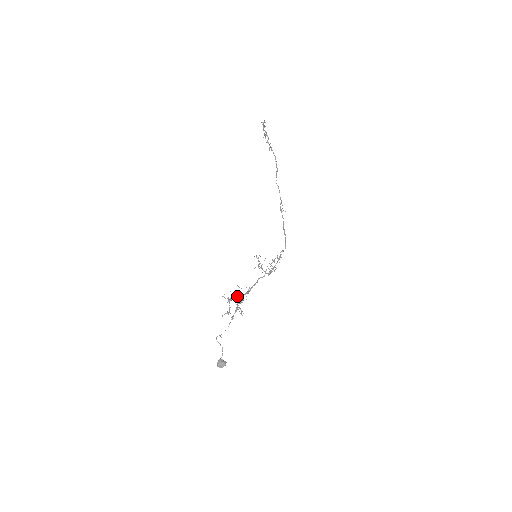
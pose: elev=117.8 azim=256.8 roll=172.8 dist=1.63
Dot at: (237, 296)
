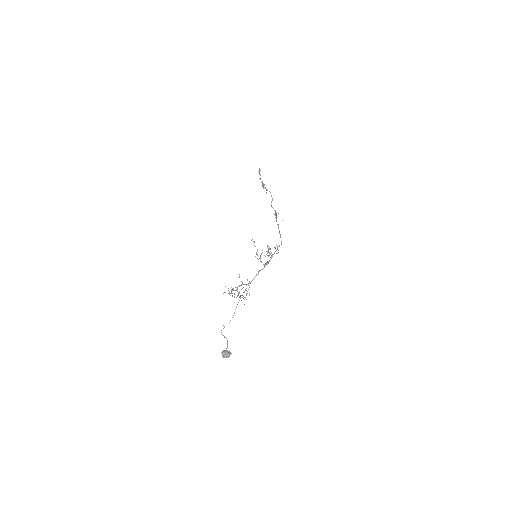
Dot at: (239, 285)
